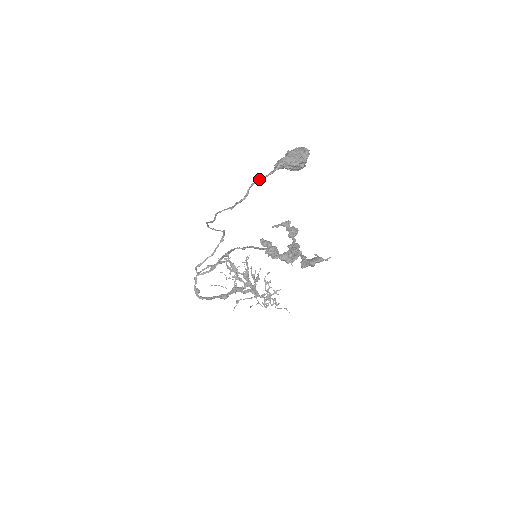
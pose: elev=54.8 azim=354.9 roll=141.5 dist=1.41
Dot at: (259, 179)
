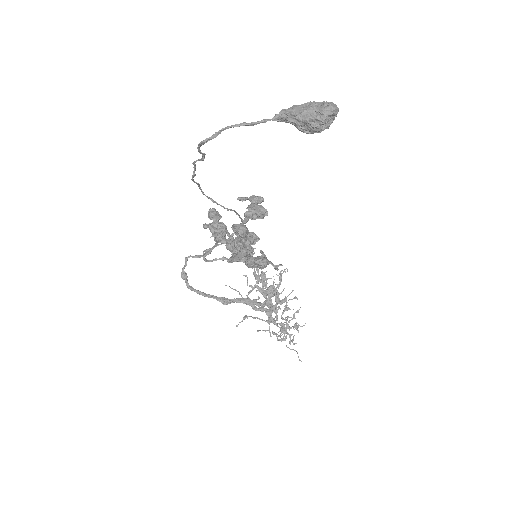
Dot at: (241, 123)
